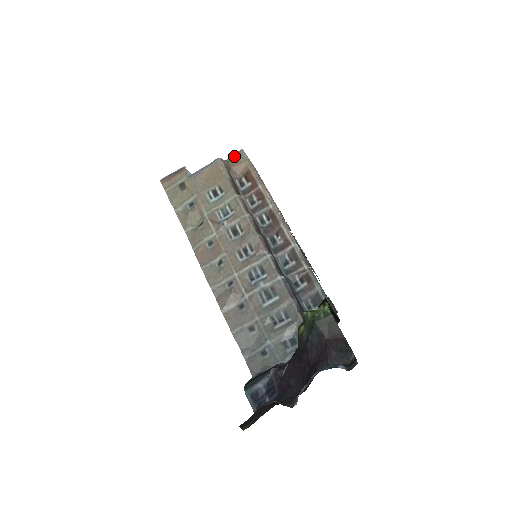
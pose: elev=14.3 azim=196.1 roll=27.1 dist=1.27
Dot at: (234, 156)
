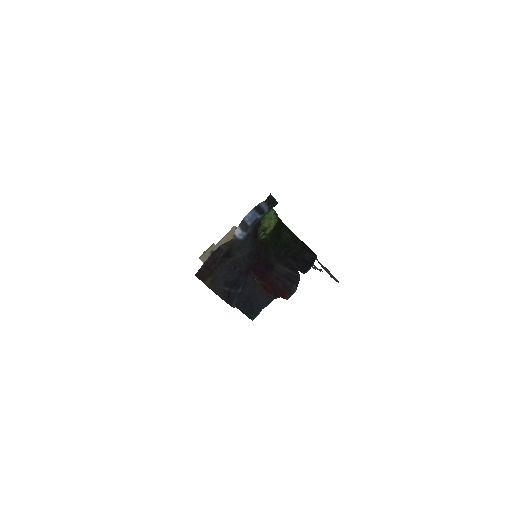
Dot at: occluded
